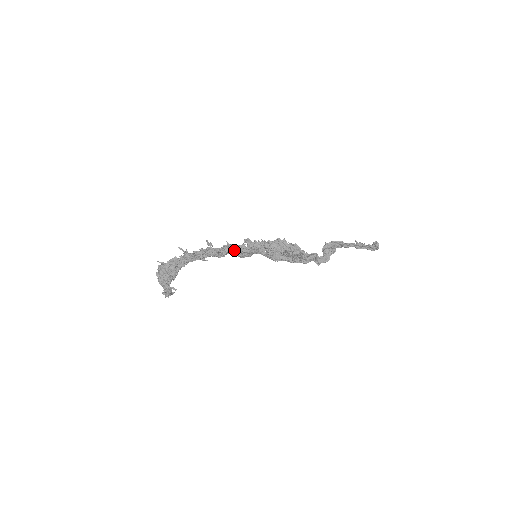
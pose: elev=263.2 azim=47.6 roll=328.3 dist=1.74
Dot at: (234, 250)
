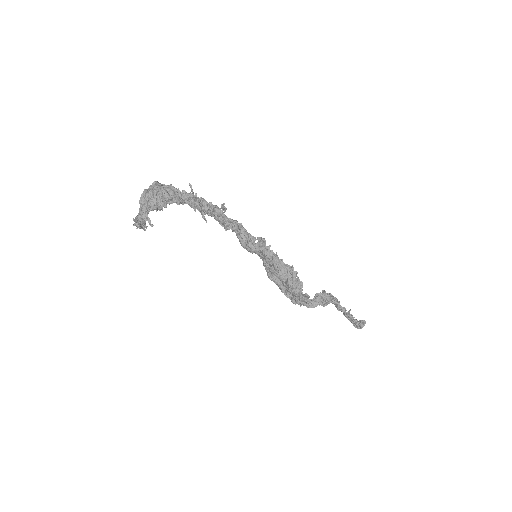
Dot at: (242, 236)
